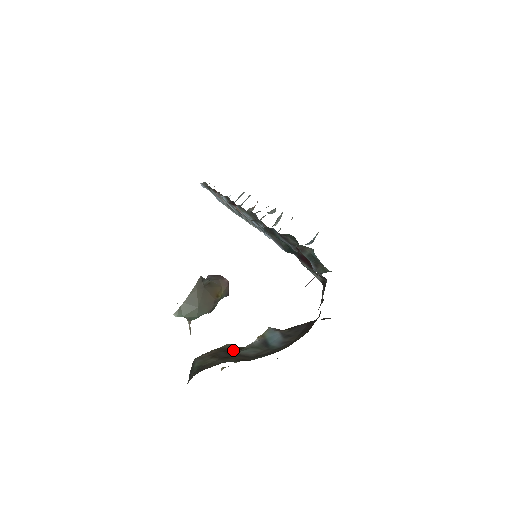
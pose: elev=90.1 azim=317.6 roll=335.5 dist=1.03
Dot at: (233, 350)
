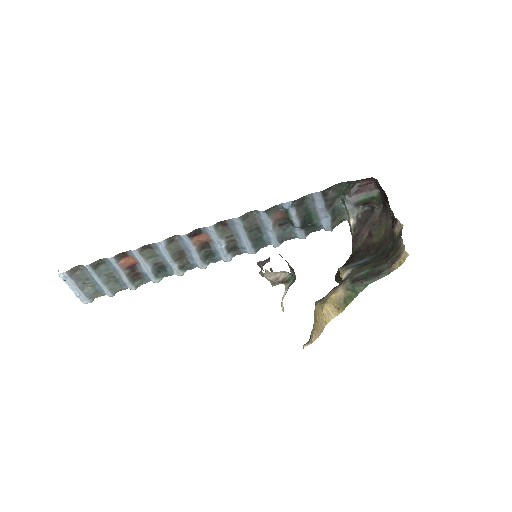
Dot at: occluded
